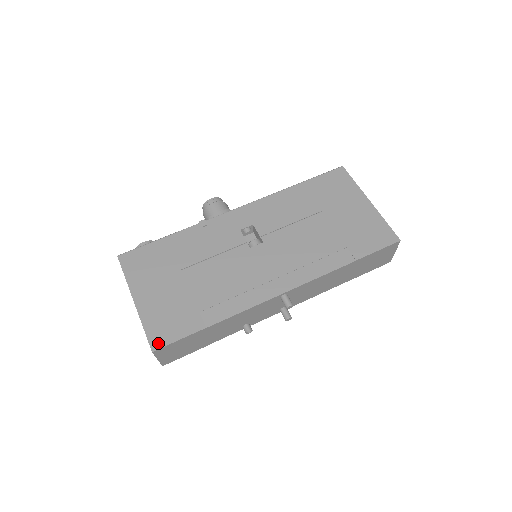
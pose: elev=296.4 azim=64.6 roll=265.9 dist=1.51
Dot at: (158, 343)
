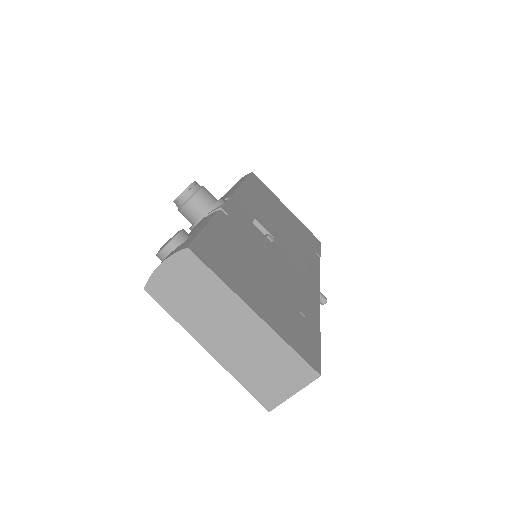
Dot at: (315, 363)
